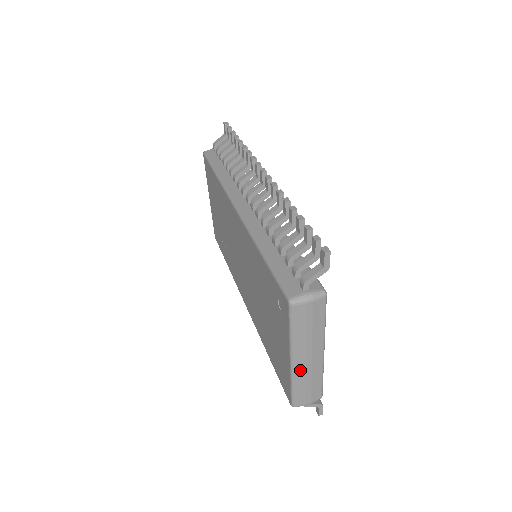
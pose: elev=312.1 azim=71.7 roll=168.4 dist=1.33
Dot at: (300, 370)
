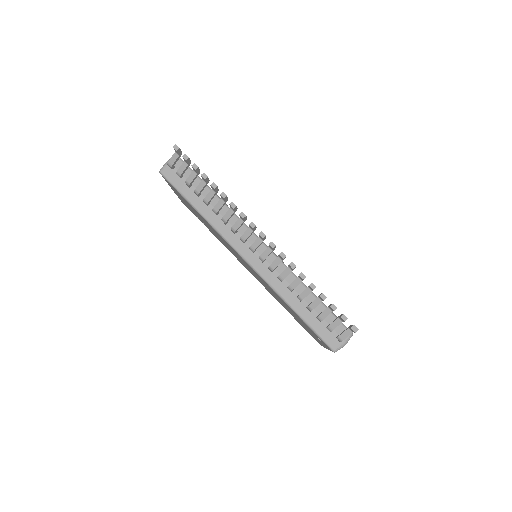
Dot at: occluded
